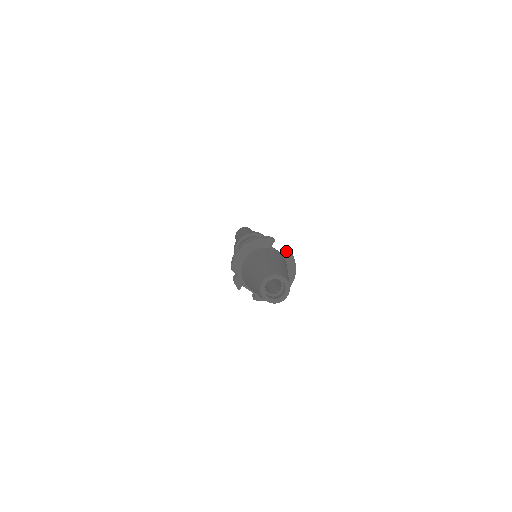
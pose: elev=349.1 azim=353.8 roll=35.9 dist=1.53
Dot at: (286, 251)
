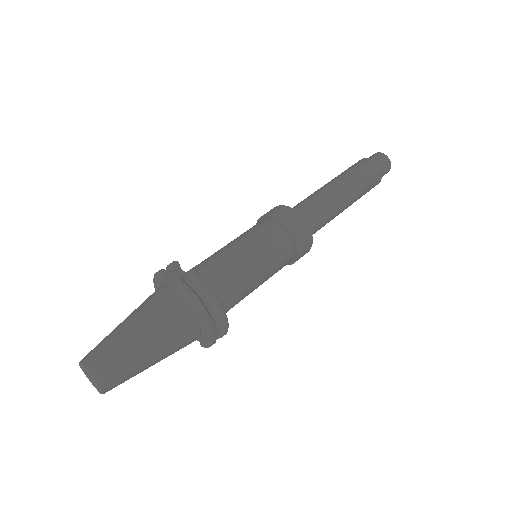
Dot at: (179, 281)
